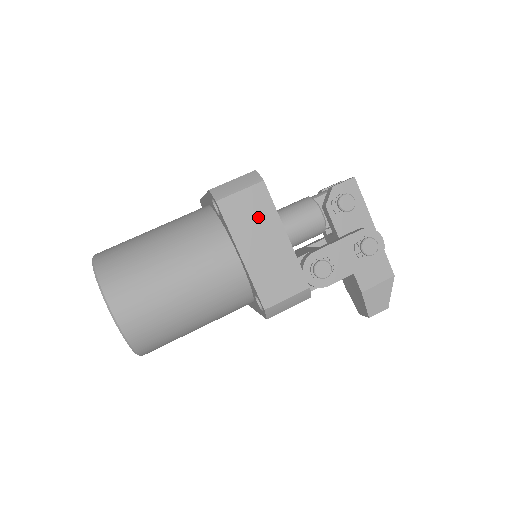
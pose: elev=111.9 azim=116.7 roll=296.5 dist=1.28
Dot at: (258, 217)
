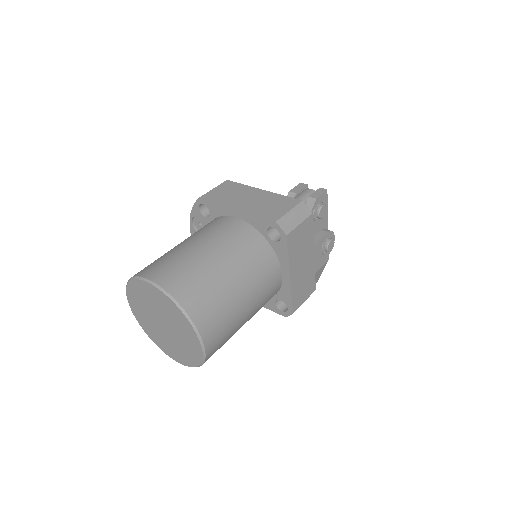
Dot at: (304, 243)
